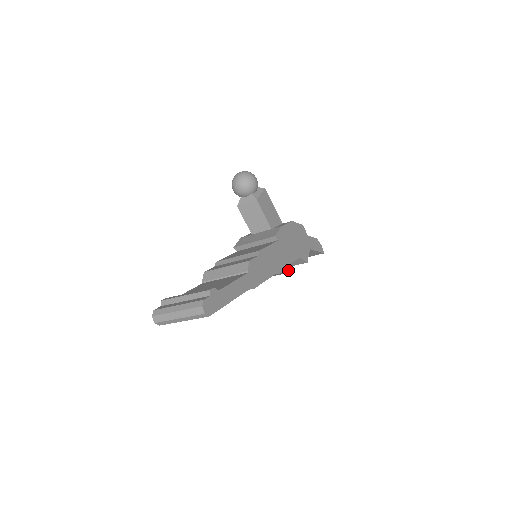
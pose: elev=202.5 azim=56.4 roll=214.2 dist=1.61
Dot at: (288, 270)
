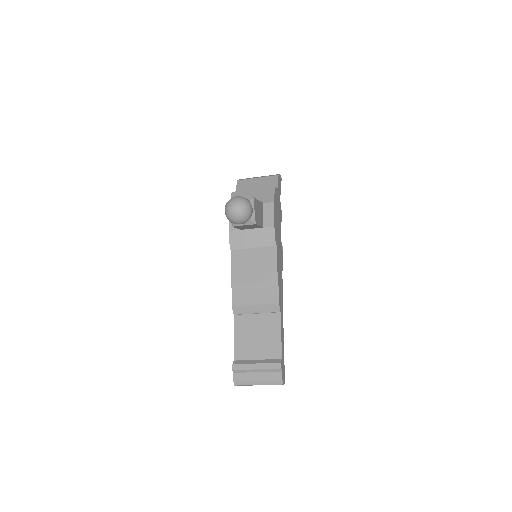
Dot at: (282, 253)
